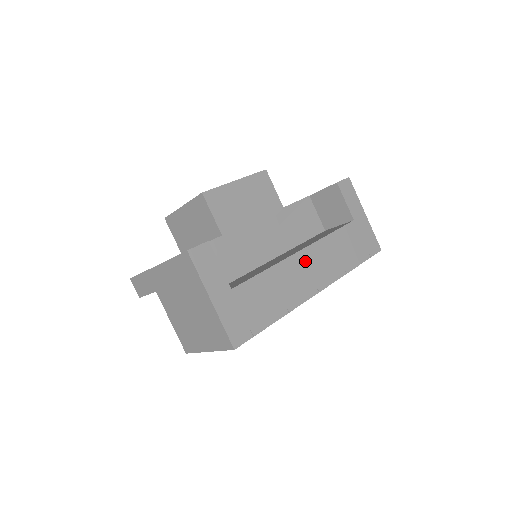
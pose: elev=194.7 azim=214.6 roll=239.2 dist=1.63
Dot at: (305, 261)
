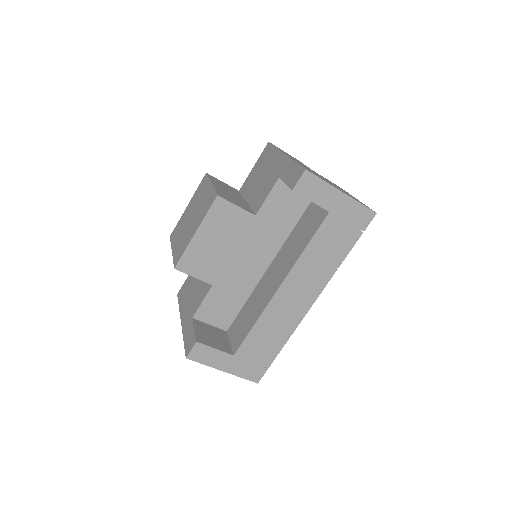
Dot at: (288, 292)
